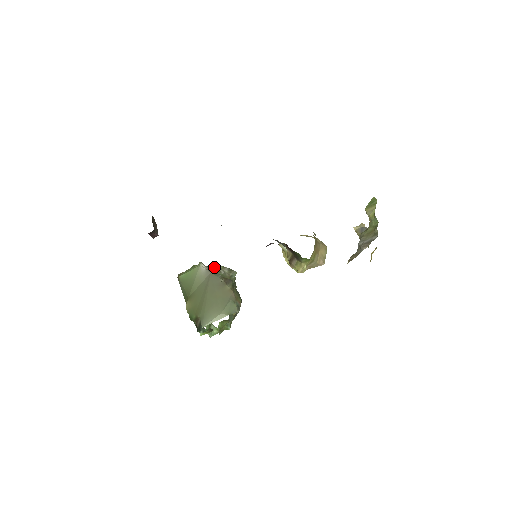
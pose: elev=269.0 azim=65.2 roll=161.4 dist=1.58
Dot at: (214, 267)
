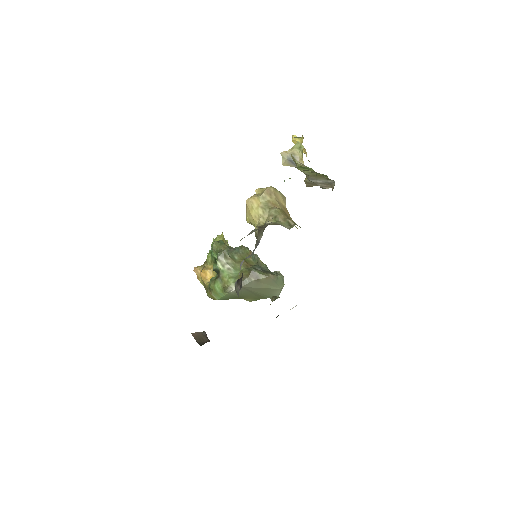
Dot at: (221, 272)
